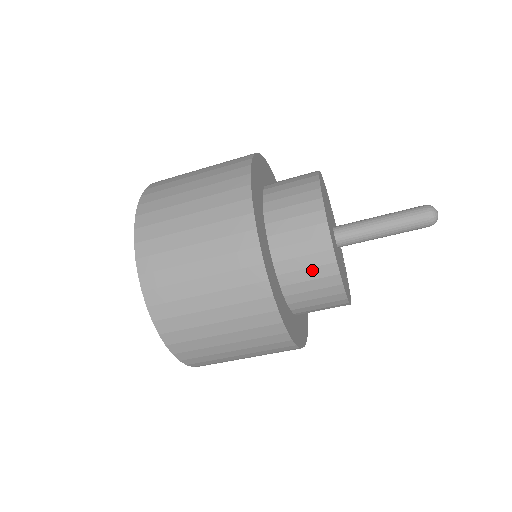
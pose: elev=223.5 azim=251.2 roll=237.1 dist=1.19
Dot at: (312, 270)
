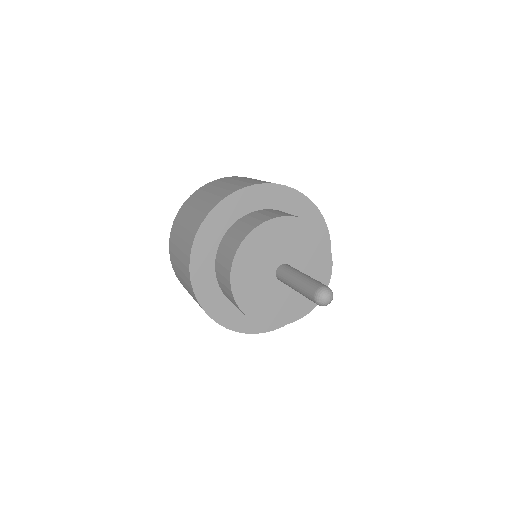
Dot at: occluded
